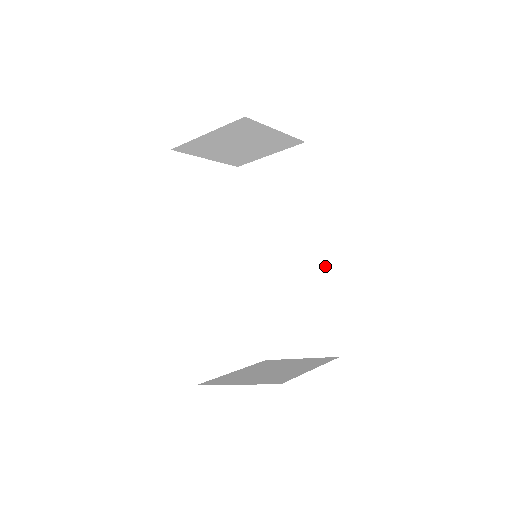
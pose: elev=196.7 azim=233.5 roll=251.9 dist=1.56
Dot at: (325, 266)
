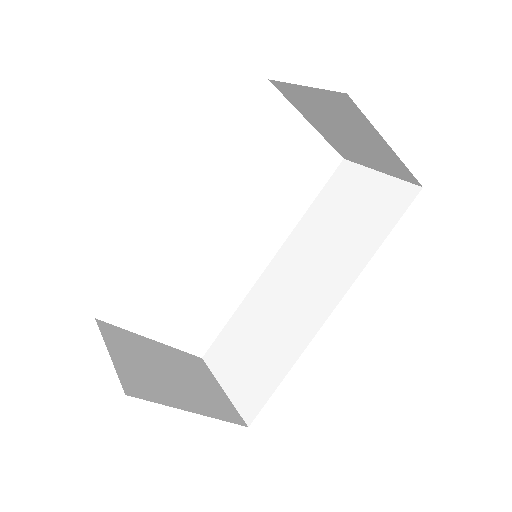
Dot at: (318, 330)
